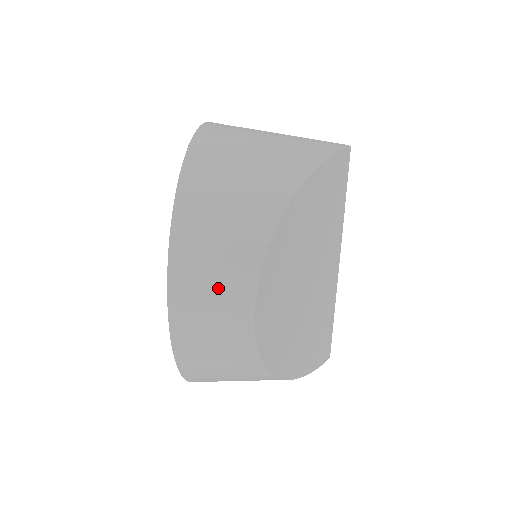
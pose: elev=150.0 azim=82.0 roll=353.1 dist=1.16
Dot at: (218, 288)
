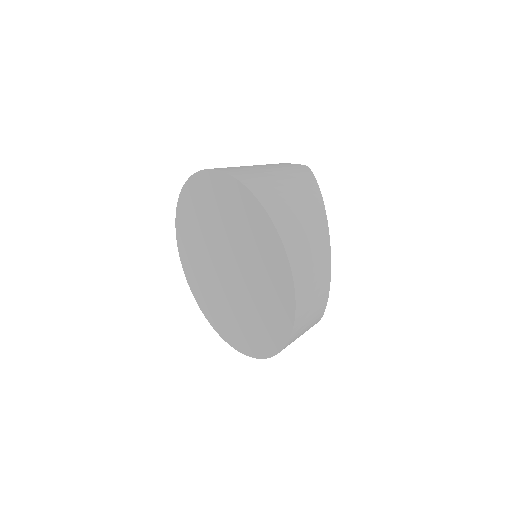
Dot at: (316, 284)
